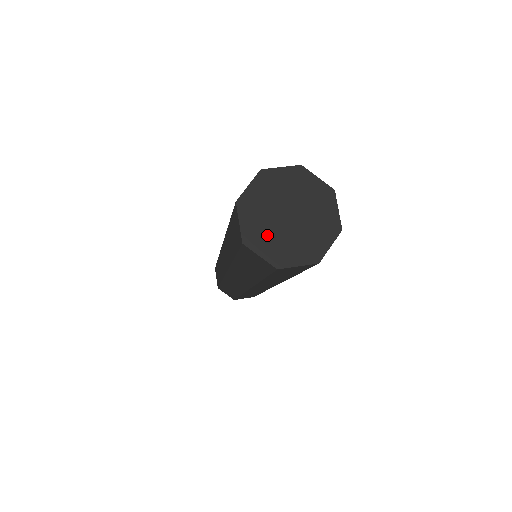
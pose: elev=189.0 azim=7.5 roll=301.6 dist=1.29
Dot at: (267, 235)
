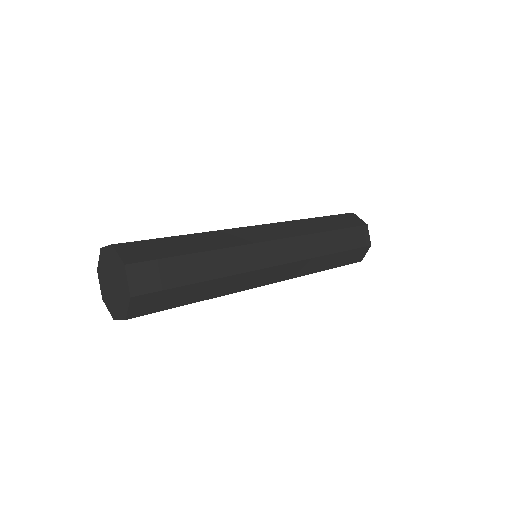
Dot at: (115, 304)
